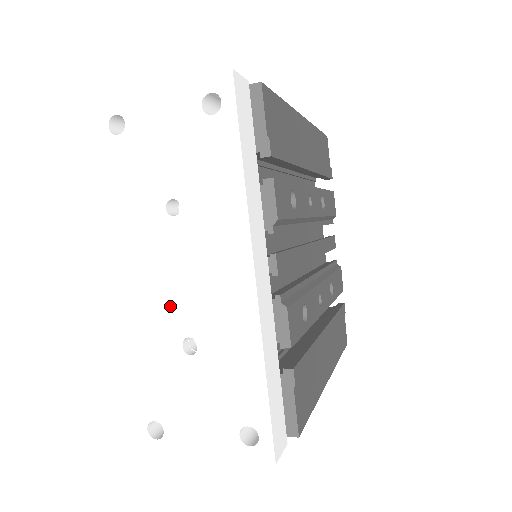
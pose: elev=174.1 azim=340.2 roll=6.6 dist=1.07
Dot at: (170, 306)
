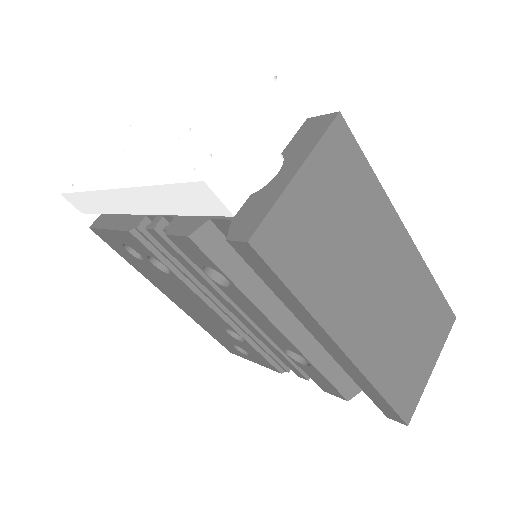
Dot at: (156, 149)
